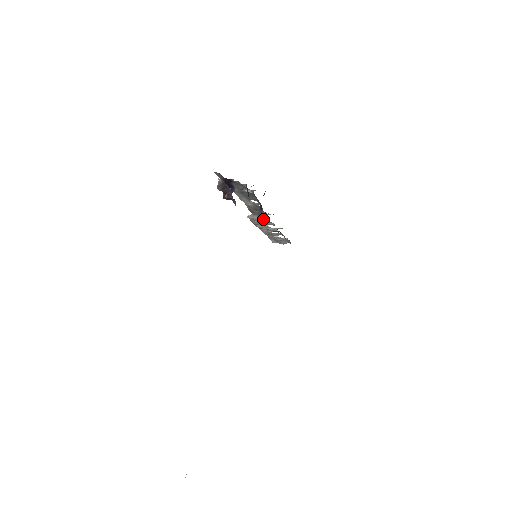
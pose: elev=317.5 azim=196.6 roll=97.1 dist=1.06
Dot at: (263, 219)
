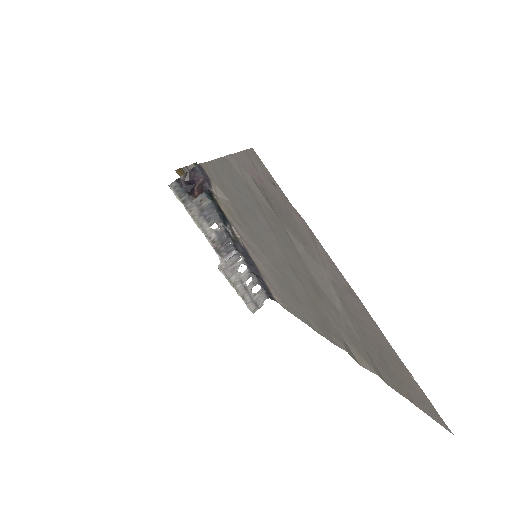
Dot at: (234, 232)
